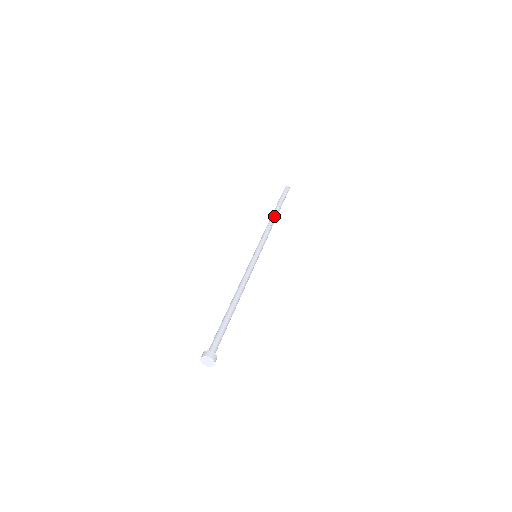
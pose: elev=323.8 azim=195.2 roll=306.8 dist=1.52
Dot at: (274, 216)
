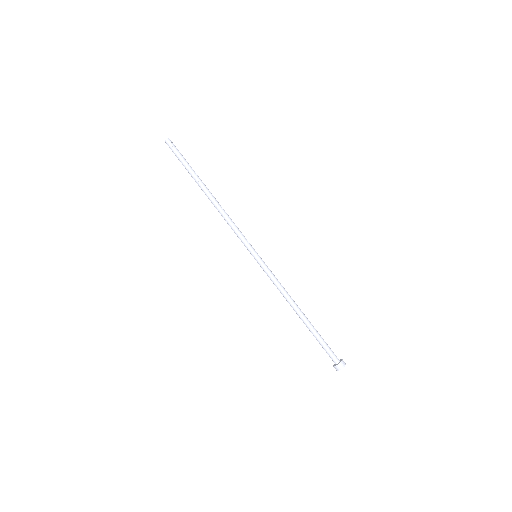
Dot at: (211, 197)
